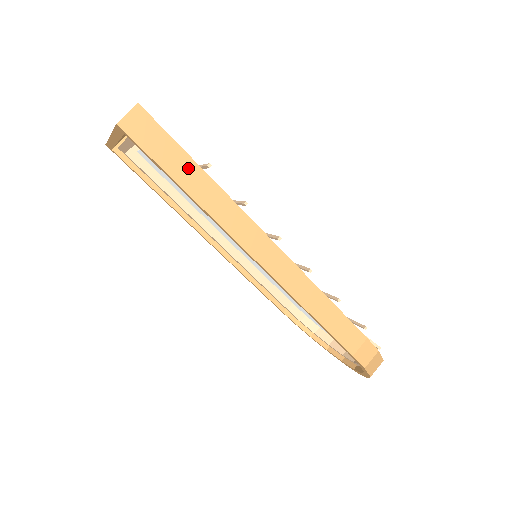
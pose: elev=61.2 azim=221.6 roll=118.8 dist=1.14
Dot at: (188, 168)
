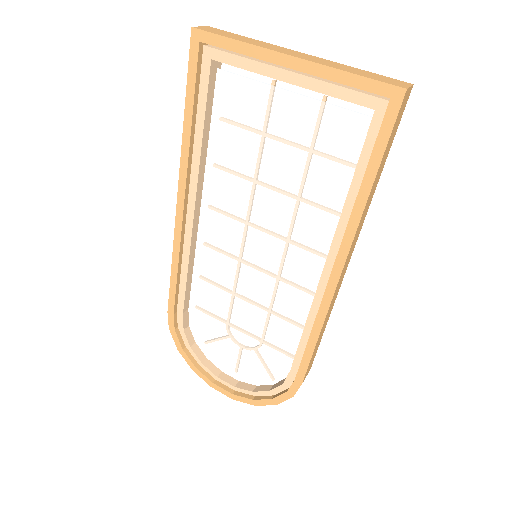
Dot at: (382, 166)
